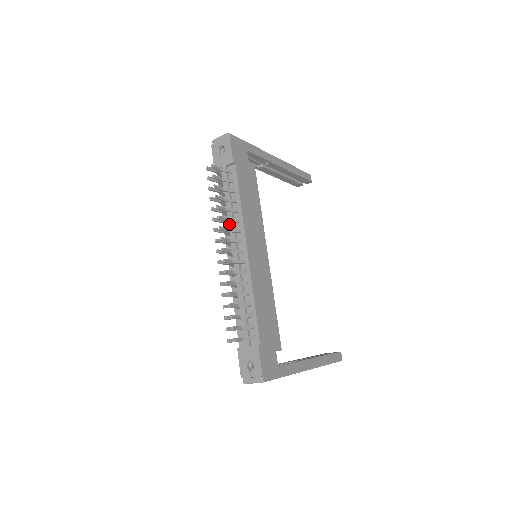
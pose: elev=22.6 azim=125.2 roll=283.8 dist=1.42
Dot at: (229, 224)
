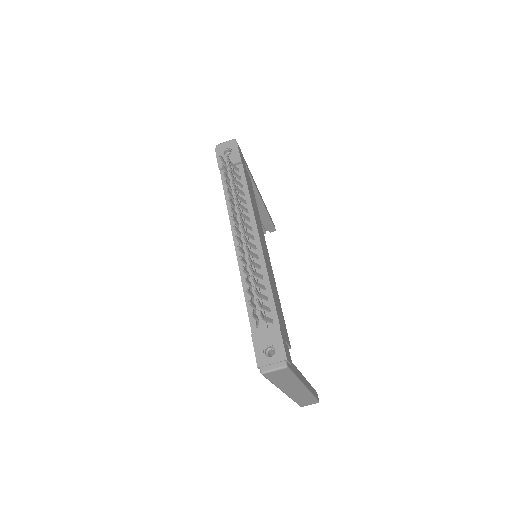
Dot at: (237, 213)
